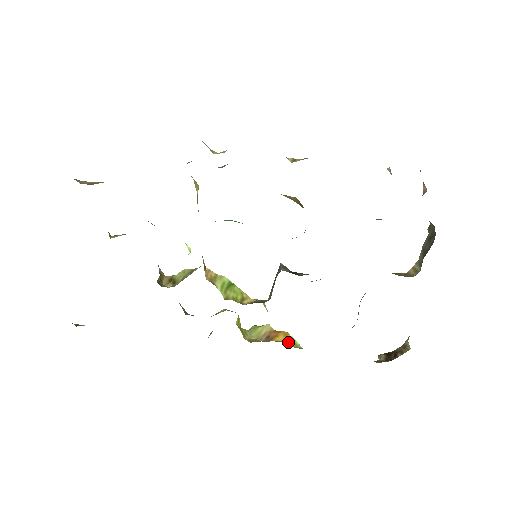
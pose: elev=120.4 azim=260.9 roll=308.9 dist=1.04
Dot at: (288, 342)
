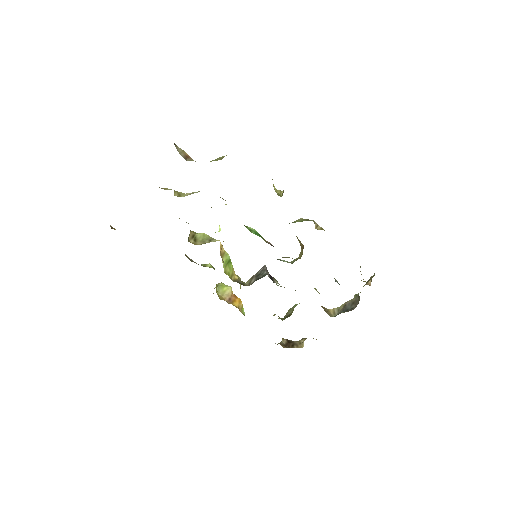
Dot at: (240, 308)
